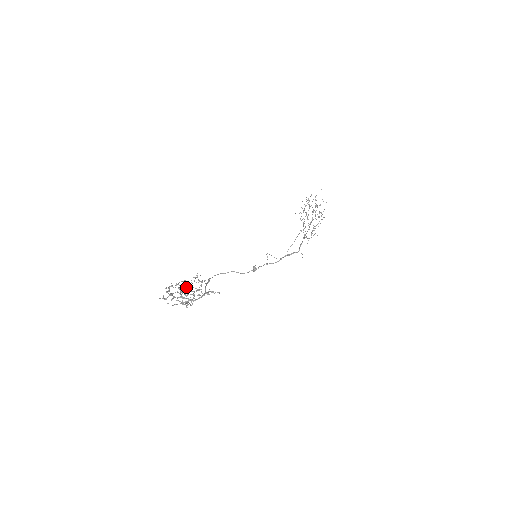
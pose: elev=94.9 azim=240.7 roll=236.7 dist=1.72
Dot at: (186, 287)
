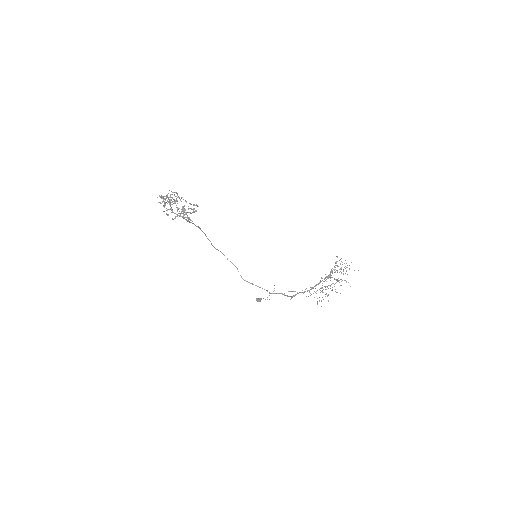
Dot at: (179, 198)
